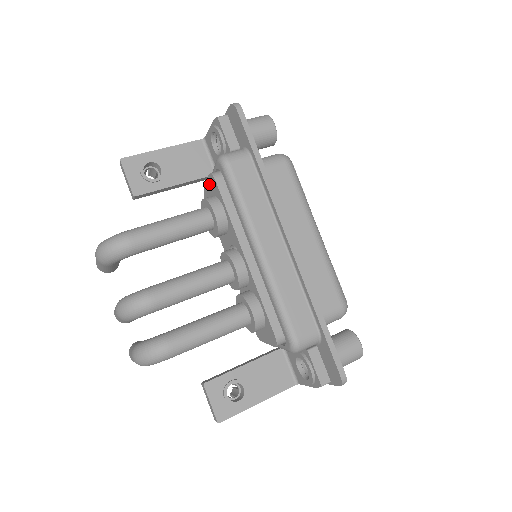
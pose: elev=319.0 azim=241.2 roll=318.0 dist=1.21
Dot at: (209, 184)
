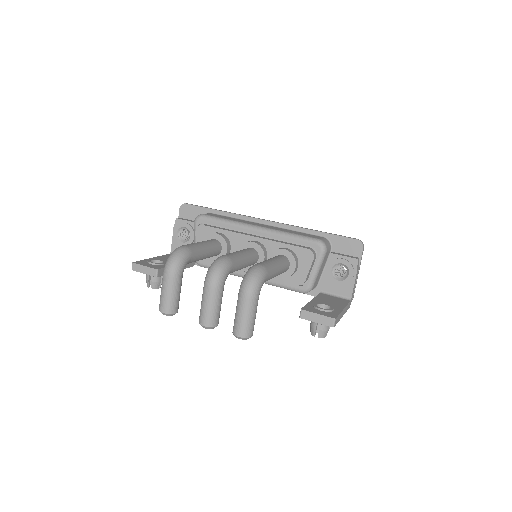
Dot at: (199, 238)
